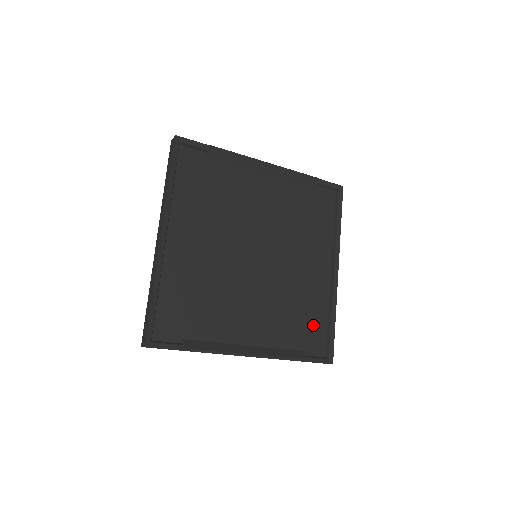
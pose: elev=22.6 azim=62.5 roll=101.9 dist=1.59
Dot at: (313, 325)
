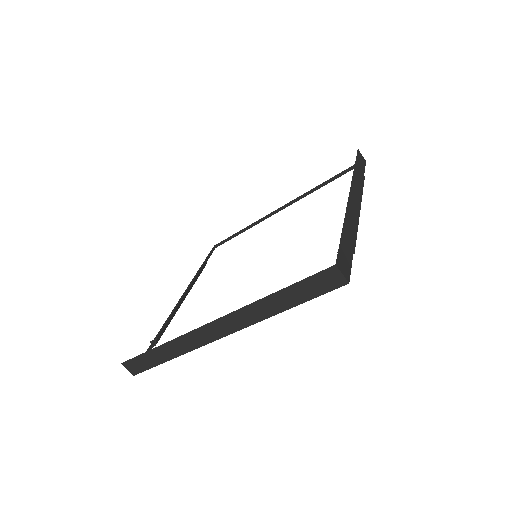
Dot at: occluded
